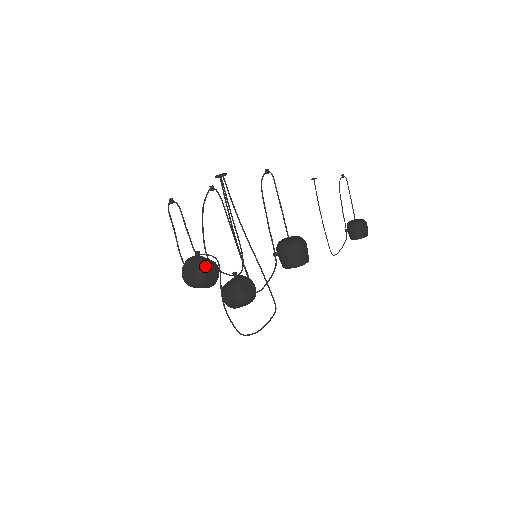
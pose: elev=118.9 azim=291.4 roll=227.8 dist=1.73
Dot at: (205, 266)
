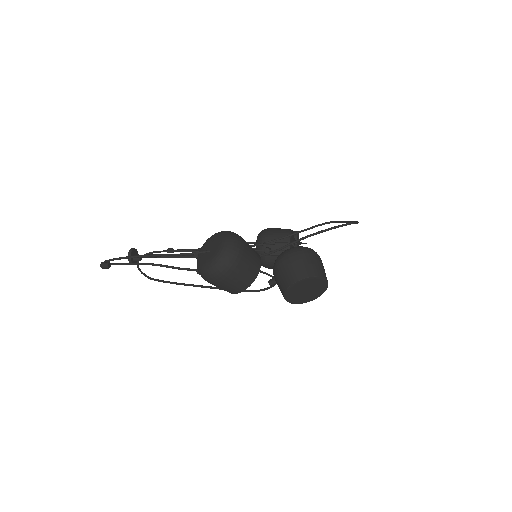
Dot at: occluded
